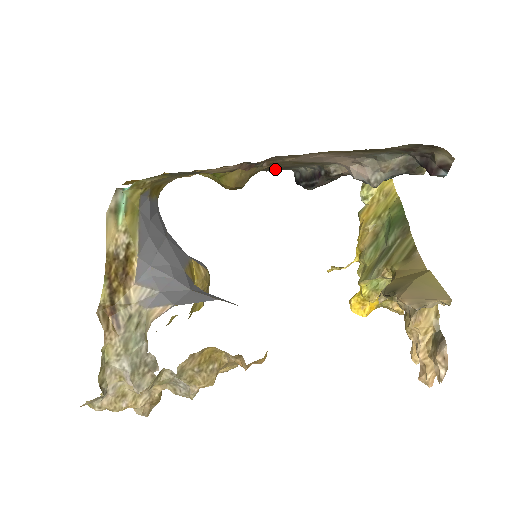
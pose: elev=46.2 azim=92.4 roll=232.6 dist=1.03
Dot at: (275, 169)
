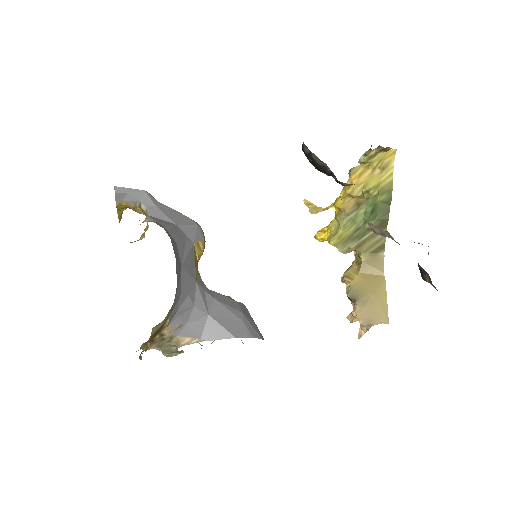
Dot at: occluded
